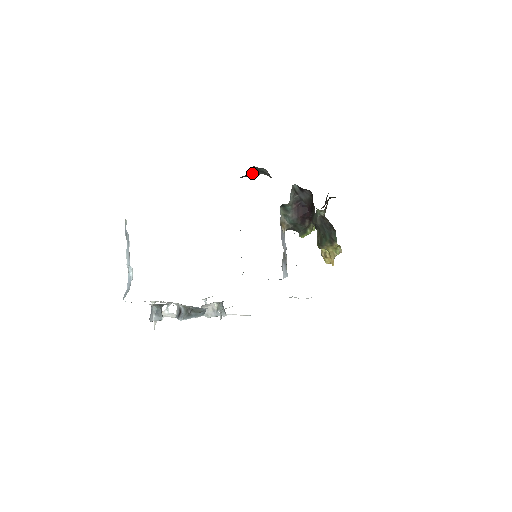
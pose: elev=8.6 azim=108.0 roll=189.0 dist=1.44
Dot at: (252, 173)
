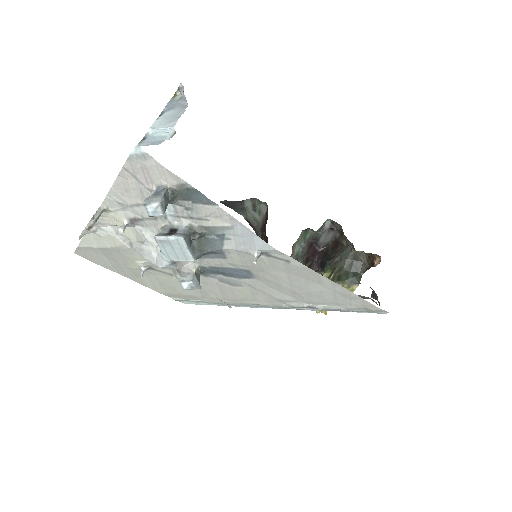
Dot at: (239, 206)
